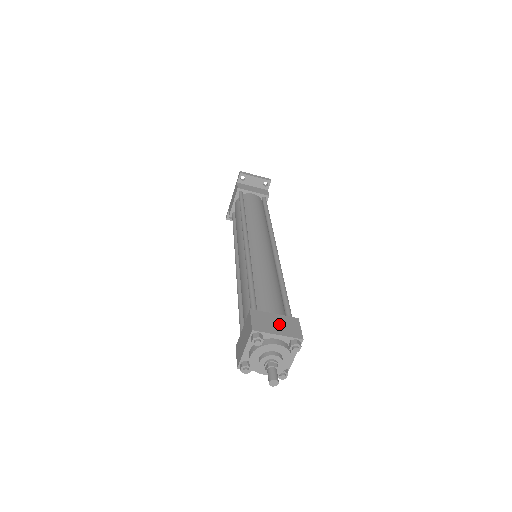
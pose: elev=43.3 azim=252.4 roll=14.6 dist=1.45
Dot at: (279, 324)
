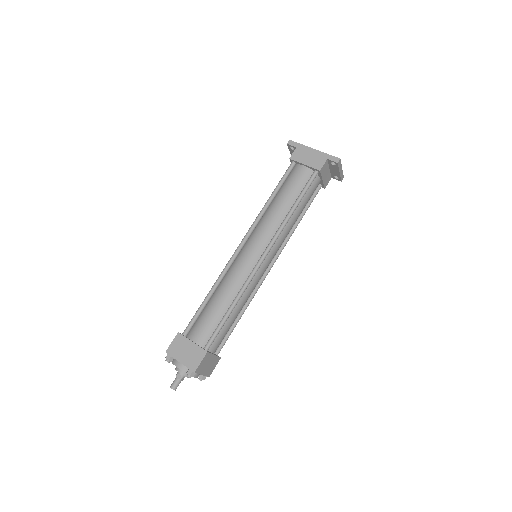
Dot at: (209, 365)
